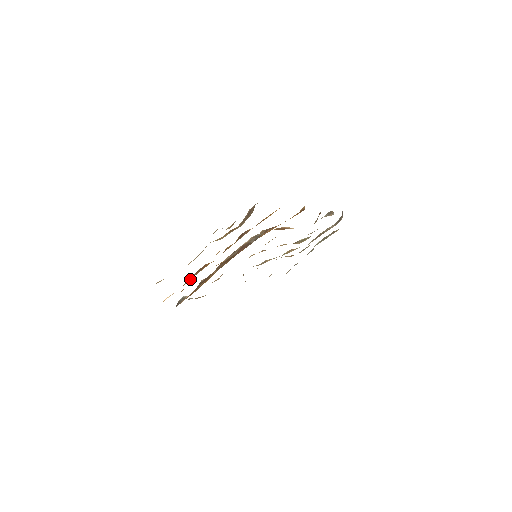
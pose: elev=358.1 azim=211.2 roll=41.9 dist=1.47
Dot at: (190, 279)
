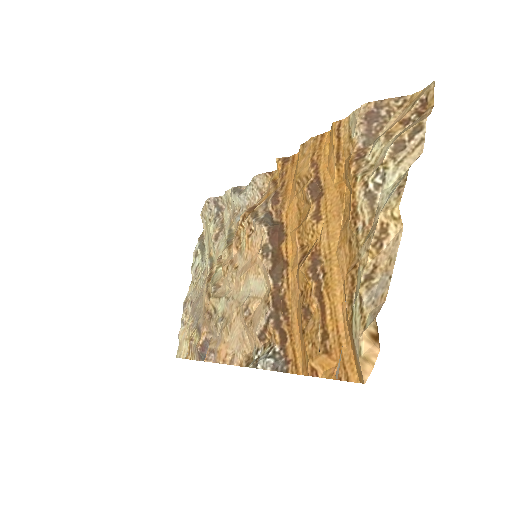
Dot at: (319, 283)
